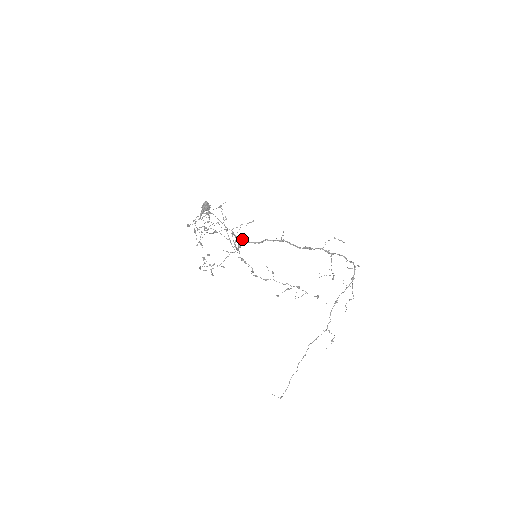
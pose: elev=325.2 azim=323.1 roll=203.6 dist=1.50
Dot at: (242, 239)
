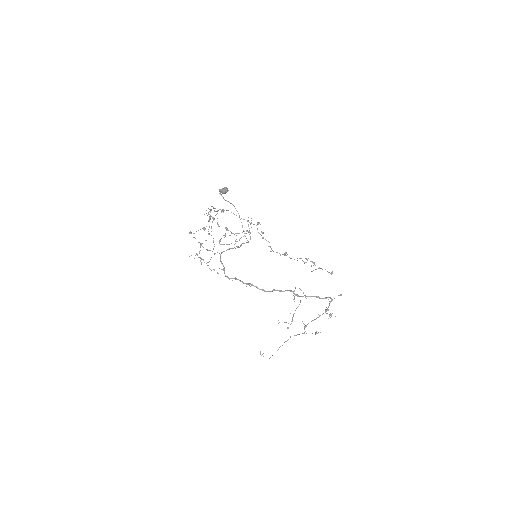
Dot at: (224, 267)
